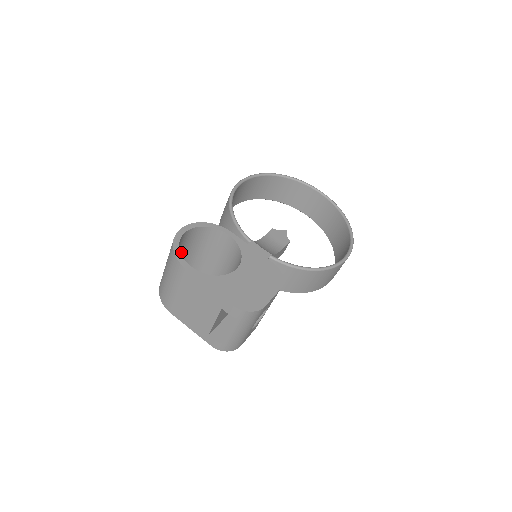
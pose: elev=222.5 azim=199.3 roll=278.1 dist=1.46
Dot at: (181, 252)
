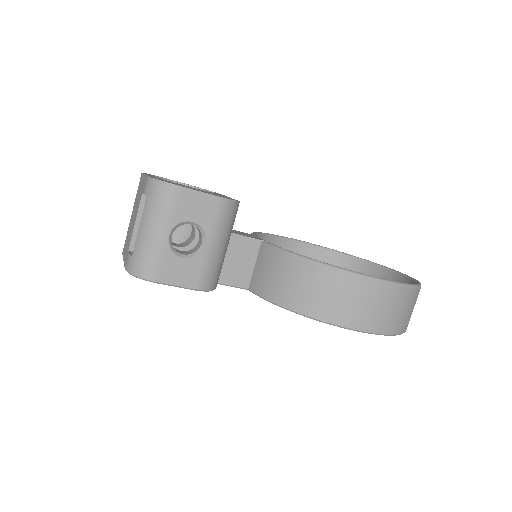
Dot at: occluded
